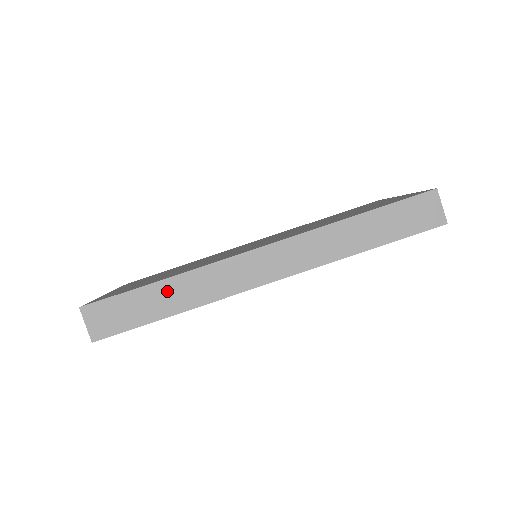
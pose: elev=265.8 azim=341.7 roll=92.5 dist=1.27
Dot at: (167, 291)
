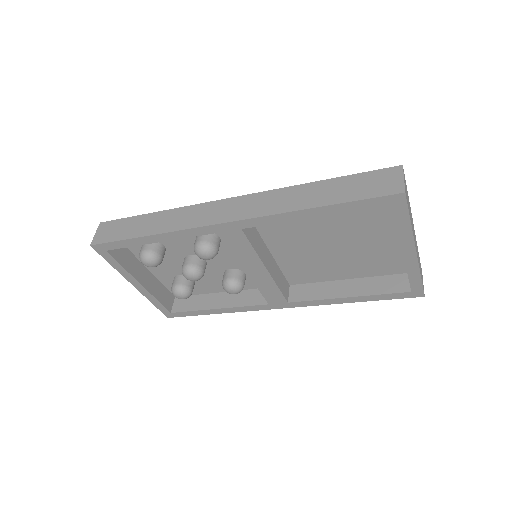
Dot at: (153, 219)
